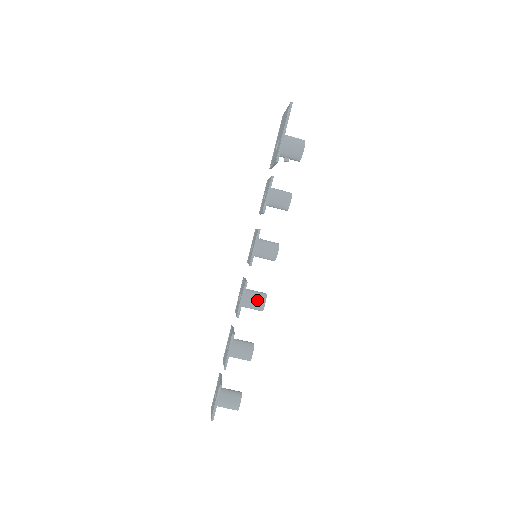
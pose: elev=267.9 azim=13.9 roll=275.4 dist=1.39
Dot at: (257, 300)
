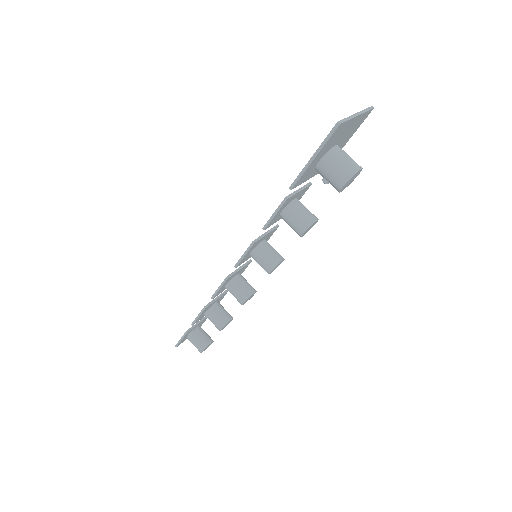
Dot at: (238, 295)
